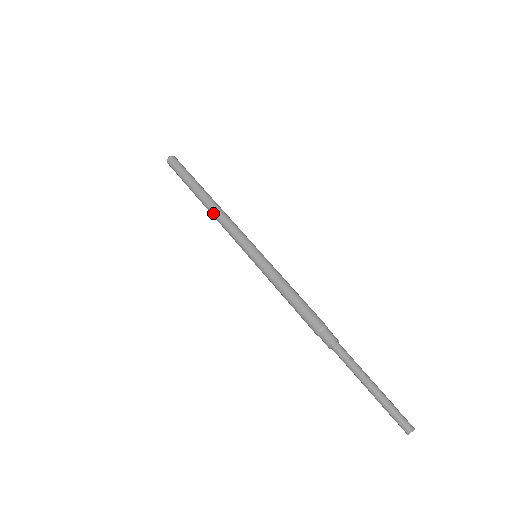
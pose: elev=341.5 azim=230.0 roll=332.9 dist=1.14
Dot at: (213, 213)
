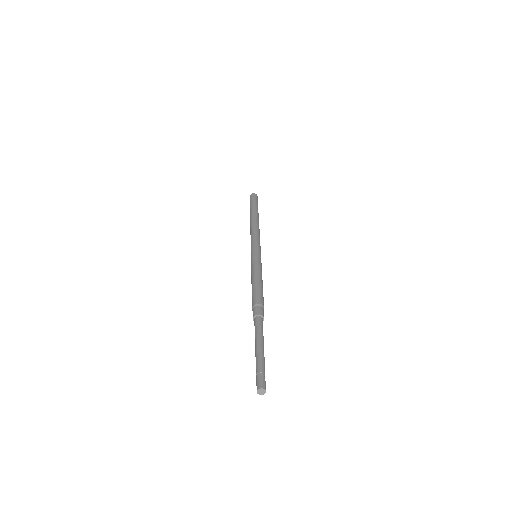
Dot at: (250, 228)
